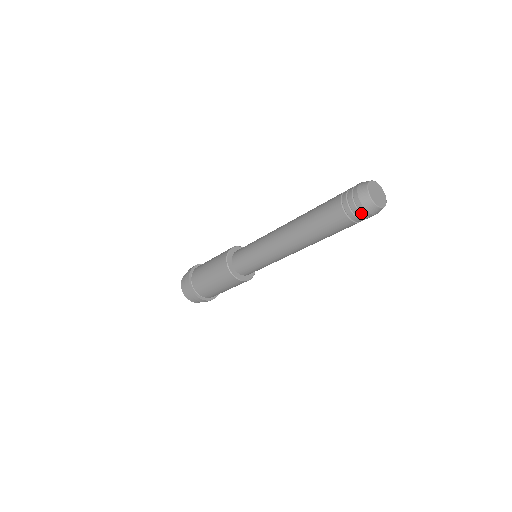
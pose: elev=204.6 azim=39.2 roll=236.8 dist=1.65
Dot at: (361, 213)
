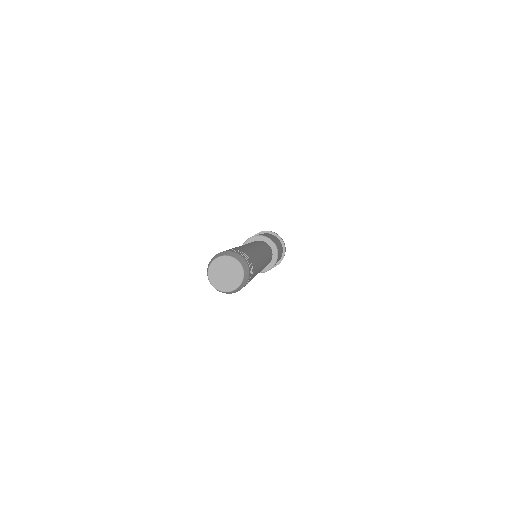
Dot at: occluded
